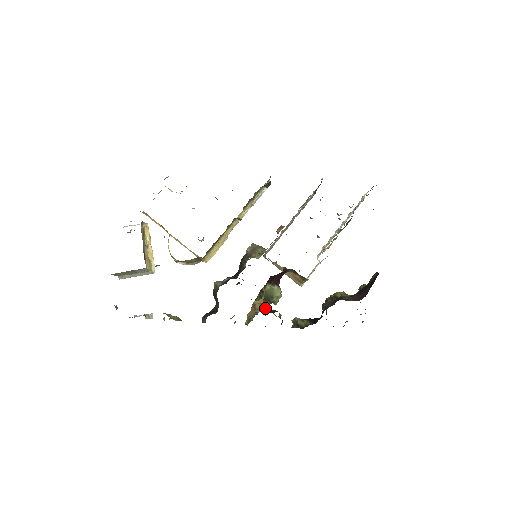
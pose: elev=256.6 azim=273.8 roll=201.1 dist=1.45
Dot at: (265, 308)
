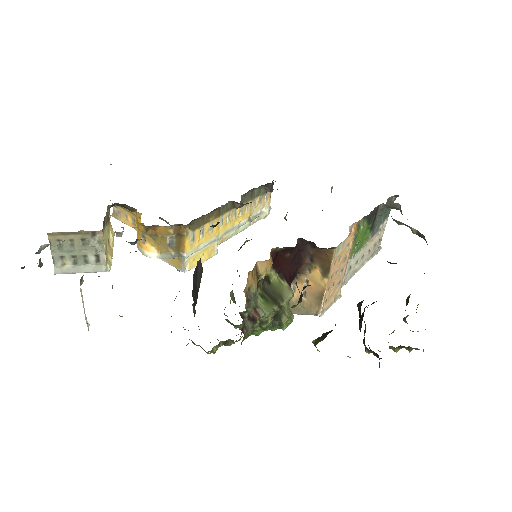
Dot at: (271, 311)
